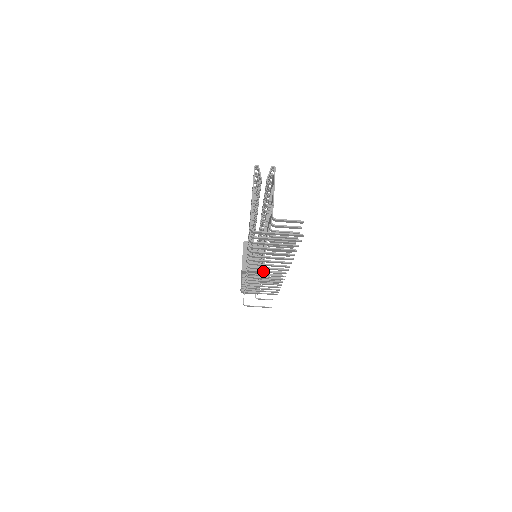
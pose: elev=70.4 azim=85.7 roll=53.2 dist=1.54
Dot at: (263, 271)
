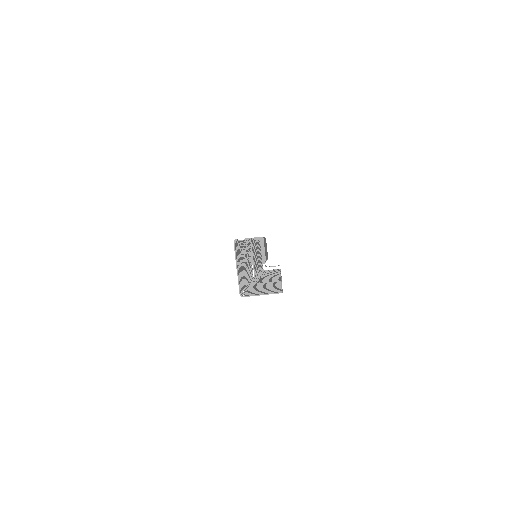
Dot at: (262, 284)
